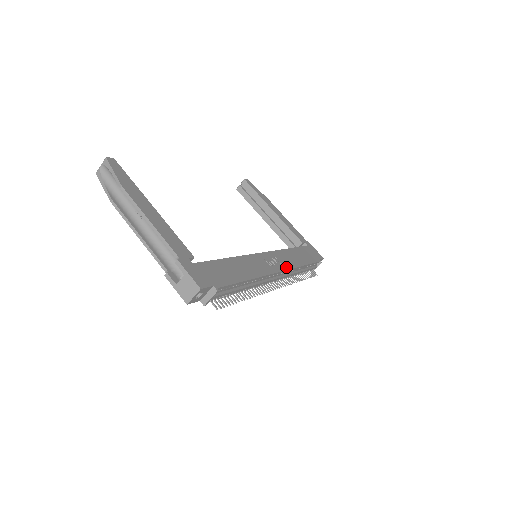
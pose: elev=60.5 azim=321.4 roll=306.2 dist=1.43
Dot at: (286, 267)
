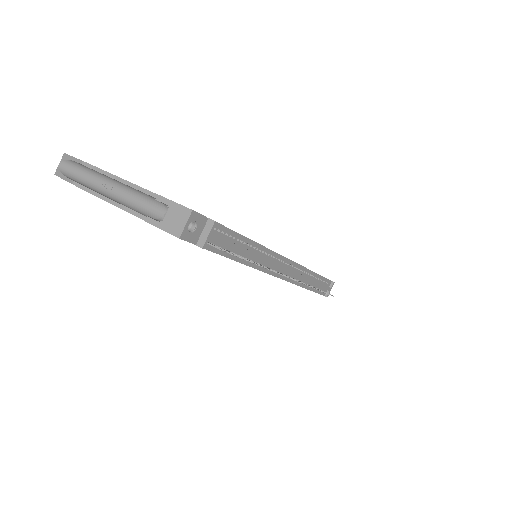
Dot at: occluded
